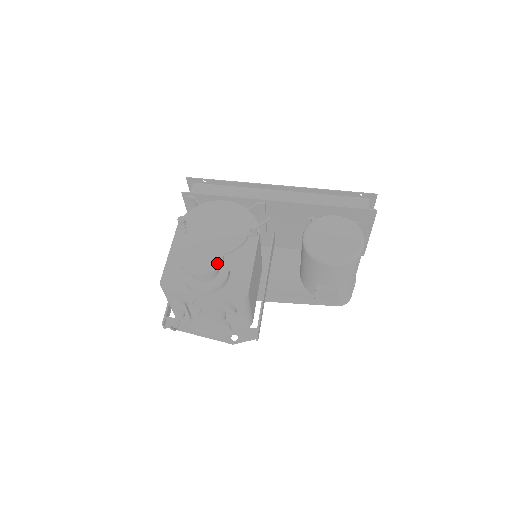
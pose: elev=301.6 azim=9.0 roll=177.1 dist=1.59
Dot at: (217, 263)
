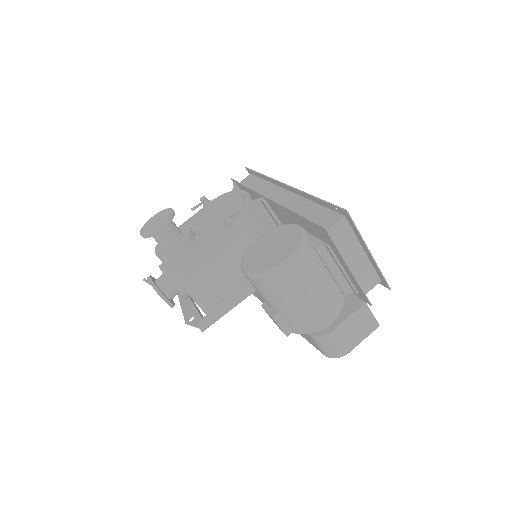
Dot at: (154, 230)
